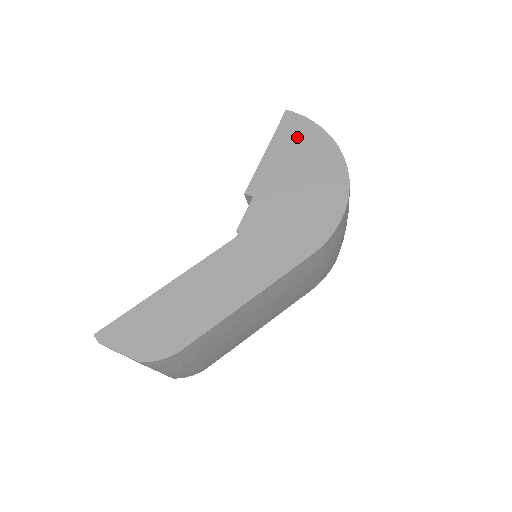
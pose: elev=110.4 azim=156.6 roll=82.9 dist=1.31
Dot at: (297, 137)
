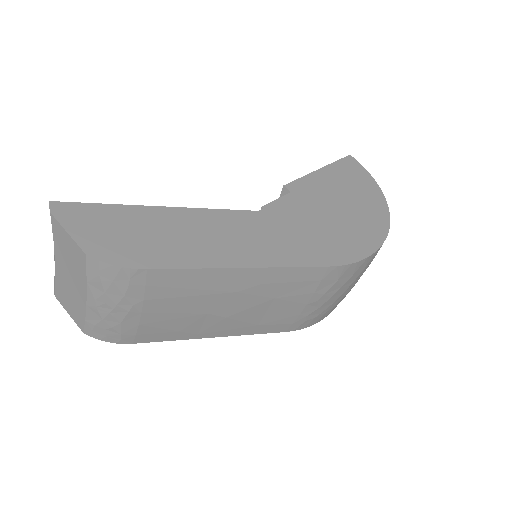
Dot at: (352, 176)
